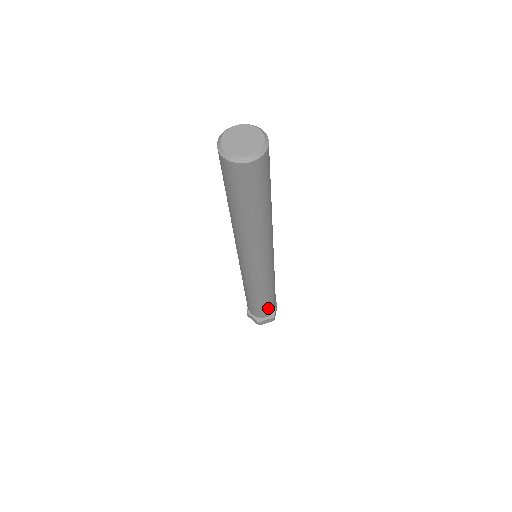
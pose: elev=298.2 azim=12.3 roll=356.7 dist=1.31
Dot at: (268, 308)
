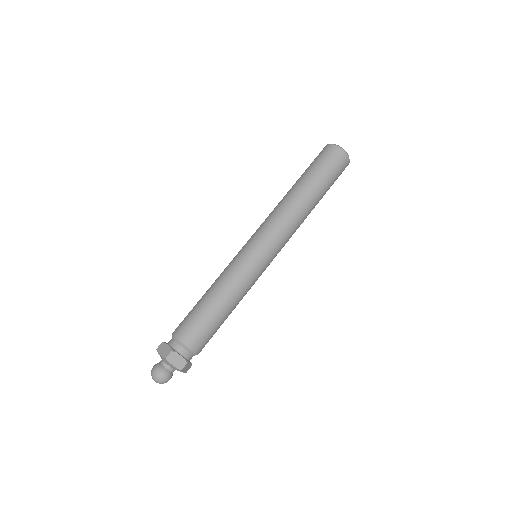
Dot at: occluded
